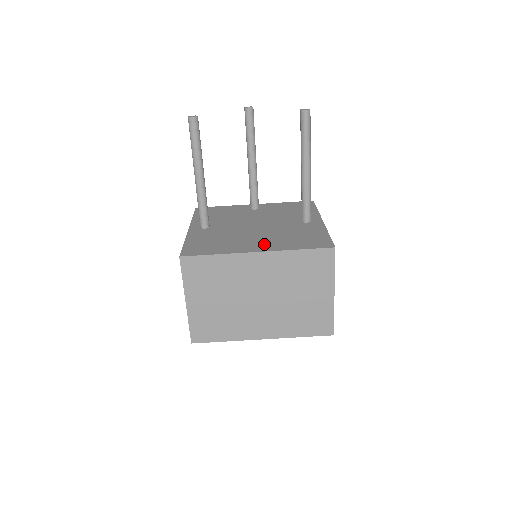
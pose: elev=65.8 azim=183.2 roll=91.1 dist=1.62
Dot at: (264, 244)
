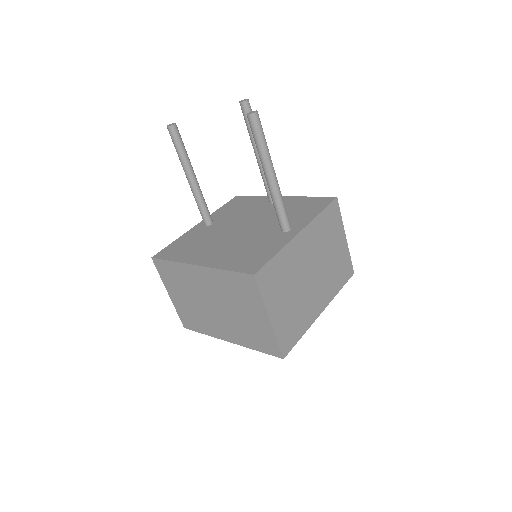
Dot at: (213, 256)
